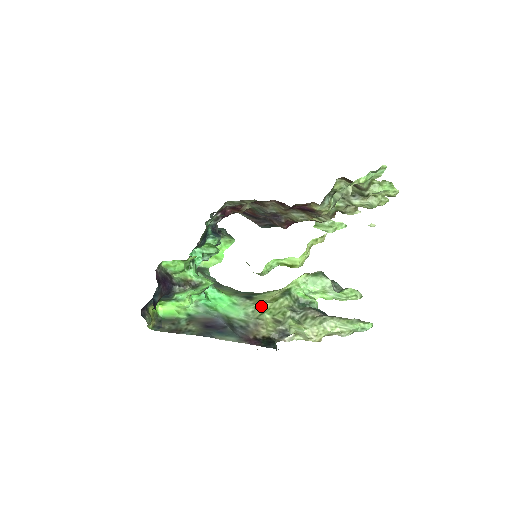
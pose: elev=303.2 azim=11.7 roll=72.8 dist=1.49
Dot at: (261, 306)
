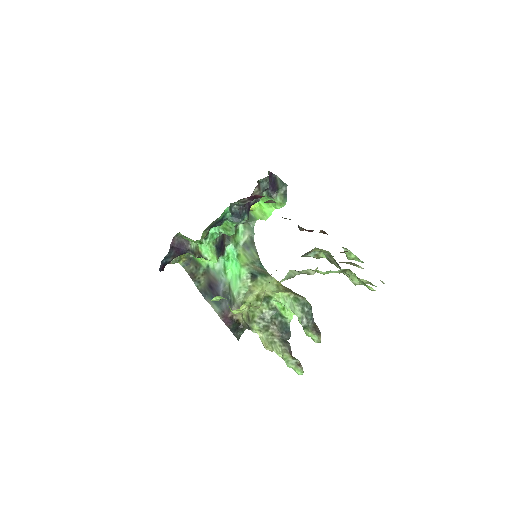
Dot at: (248, 295)
